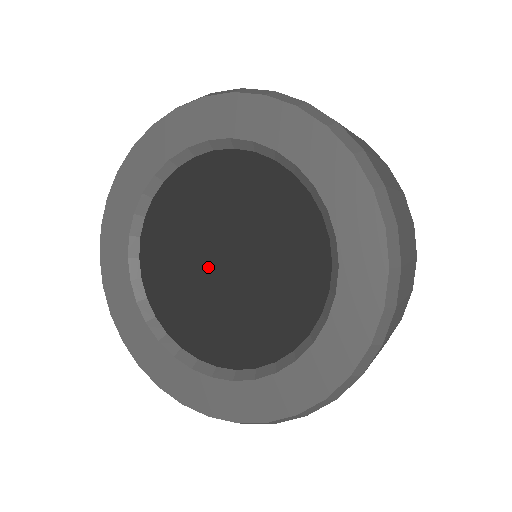
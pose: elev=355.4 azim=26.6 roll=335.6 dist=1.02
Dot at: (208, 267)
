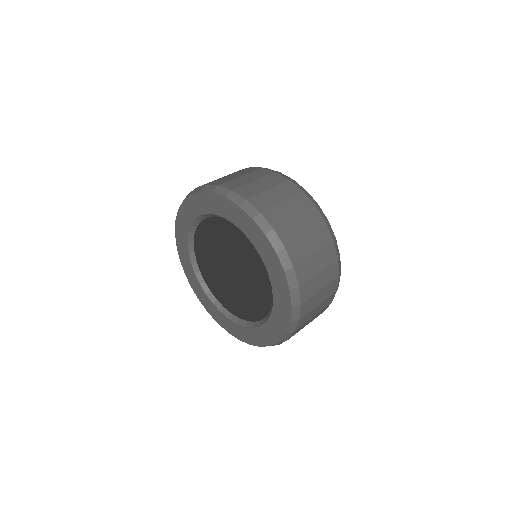
Dot at: occluded
